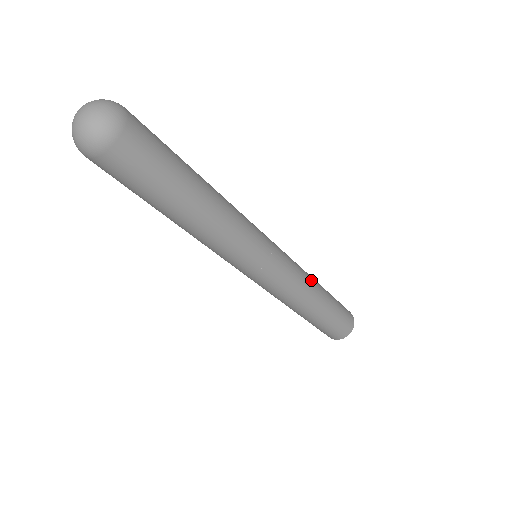
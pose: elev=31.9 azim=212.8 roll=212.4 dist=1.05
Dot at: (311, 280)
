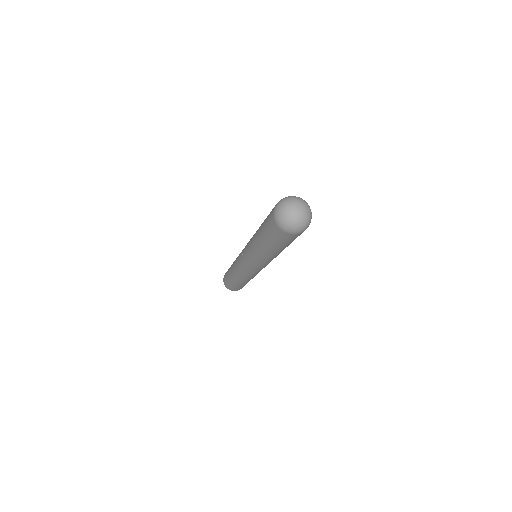
Dot at: occluded
